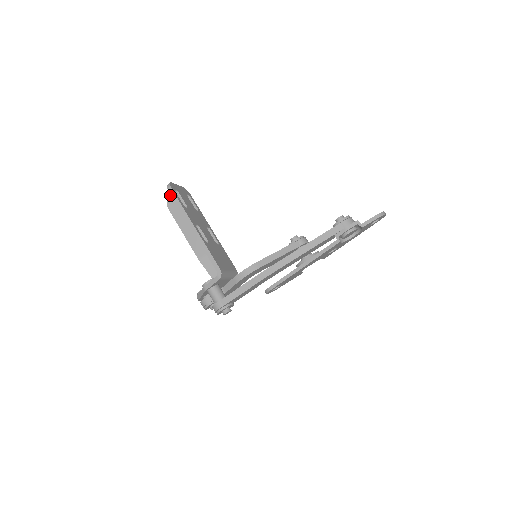
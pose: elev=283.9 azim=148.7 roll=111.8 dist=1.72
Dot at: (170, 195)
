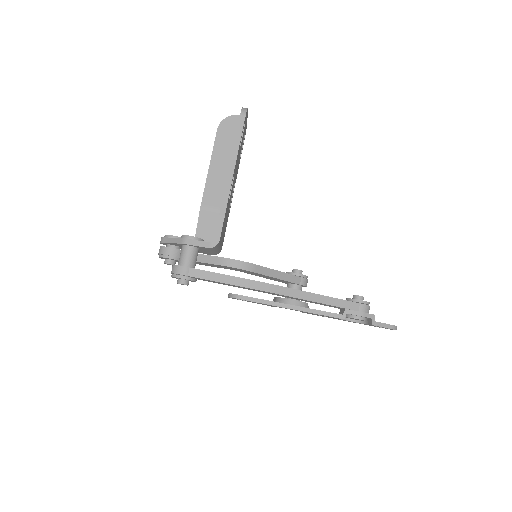
Dot at: (232, 118)
